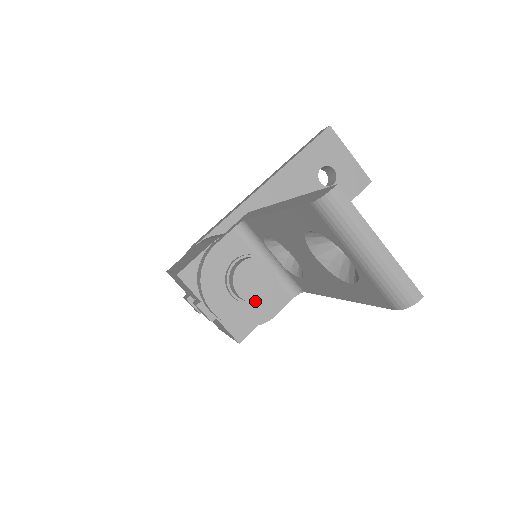
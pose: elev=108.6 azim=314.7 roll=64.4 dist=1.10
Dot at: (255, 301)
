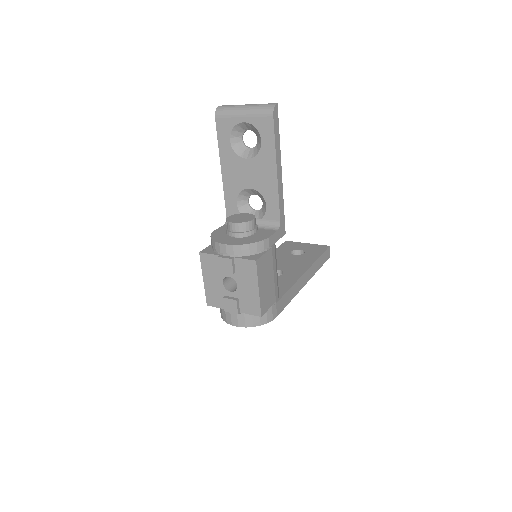
Dot at: (245, 222)
